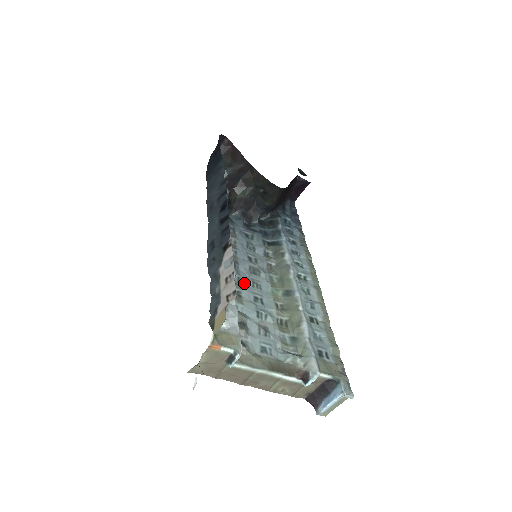
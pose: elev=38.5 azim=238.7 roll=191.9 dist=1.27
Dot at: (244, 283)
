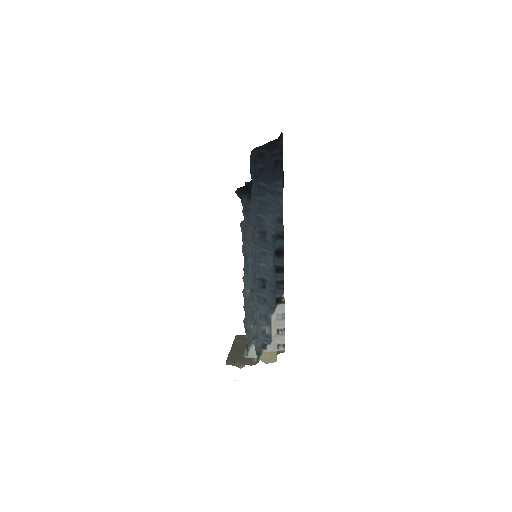
Dot at: occluded
